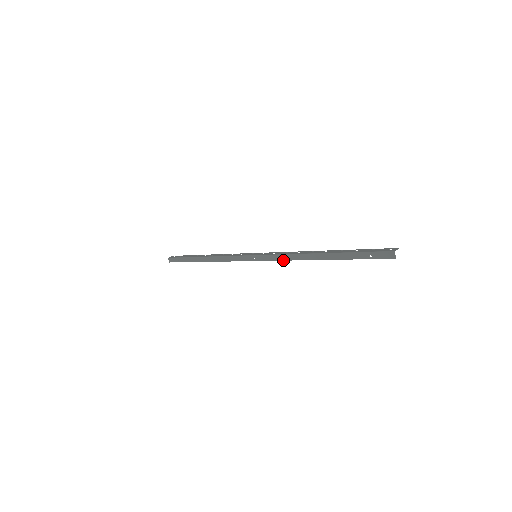
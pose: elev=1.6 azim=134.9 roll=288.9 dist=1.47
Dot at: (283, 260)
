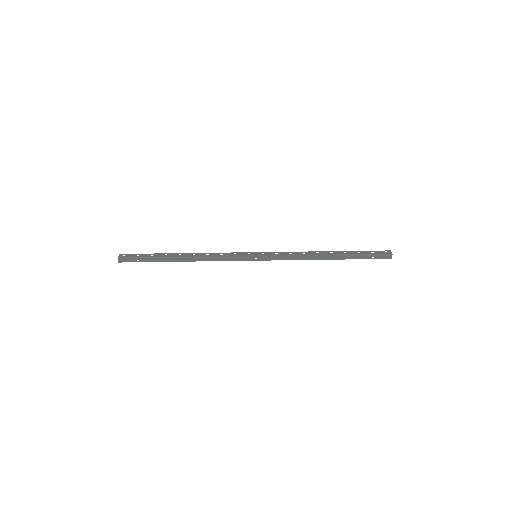
Dot at: occluded
